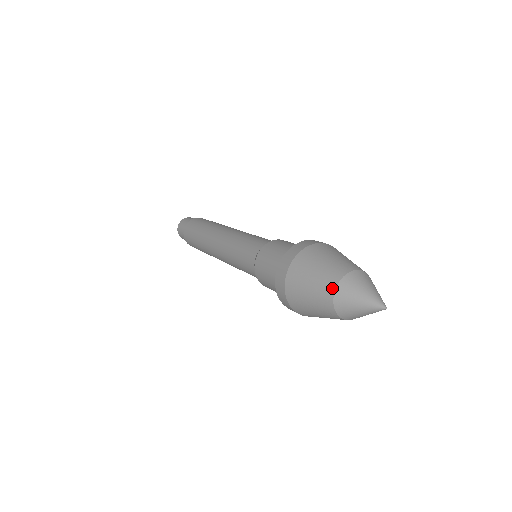
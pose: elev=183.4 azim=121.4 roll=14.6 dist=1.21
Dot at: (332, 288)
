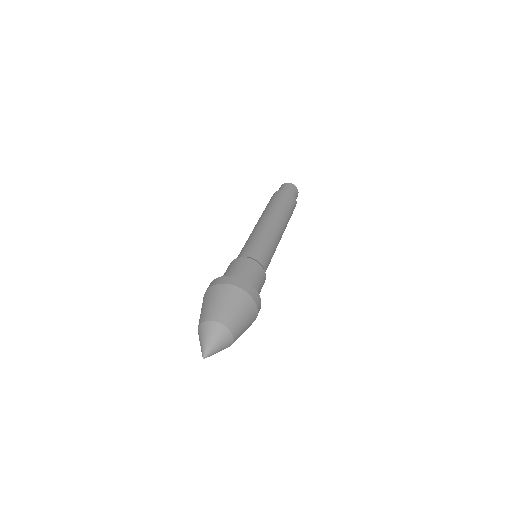
Dot at: occluded
